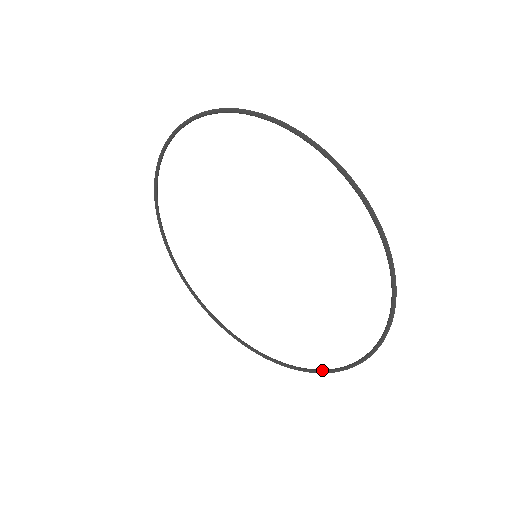
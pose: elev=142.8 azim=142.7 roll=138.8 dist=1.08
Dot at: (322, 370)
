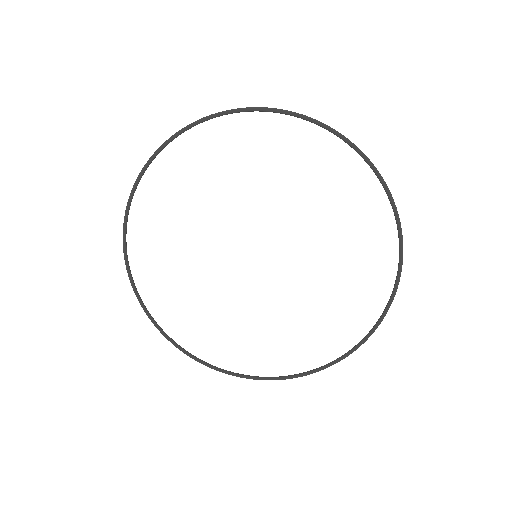
Dot at: (380, 317)
